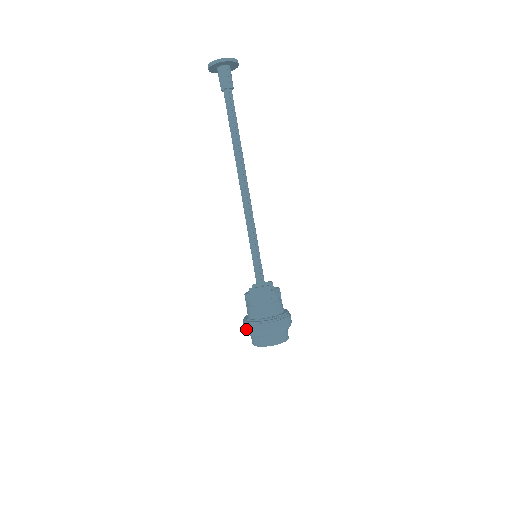
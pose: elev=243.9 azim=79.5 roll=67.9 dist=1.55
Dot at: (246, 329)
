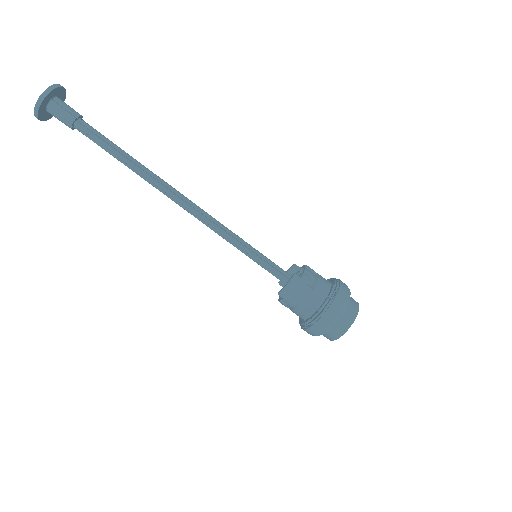
Dot at: (310, 334)
